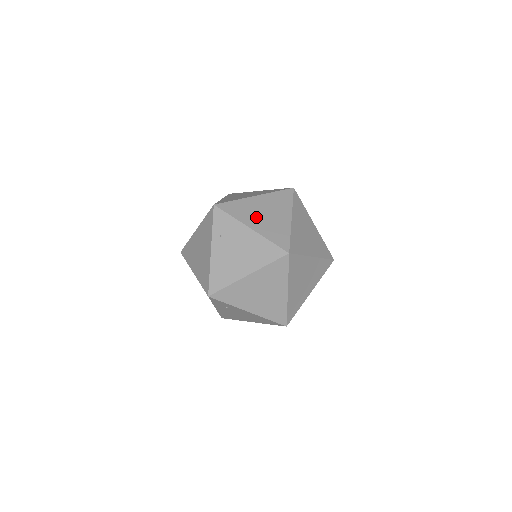
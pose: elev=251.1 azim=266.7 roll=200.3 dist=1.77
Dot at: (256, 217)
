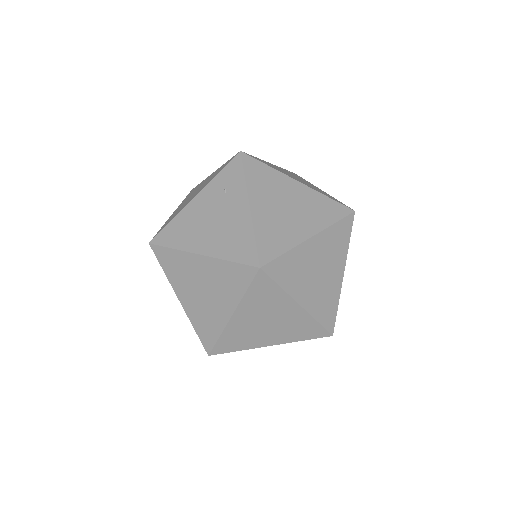
Dot at: occluded
